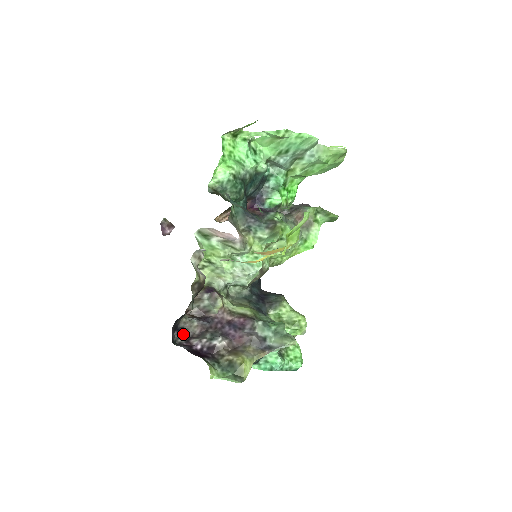
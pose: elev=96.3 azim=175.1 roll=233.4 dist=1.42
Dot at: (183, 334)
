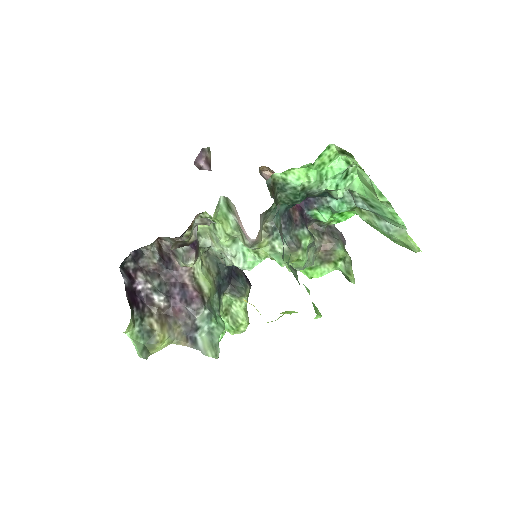
Dot at: (137, 259)
